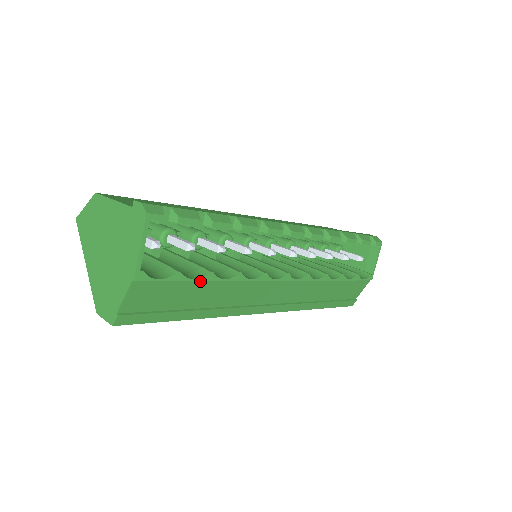
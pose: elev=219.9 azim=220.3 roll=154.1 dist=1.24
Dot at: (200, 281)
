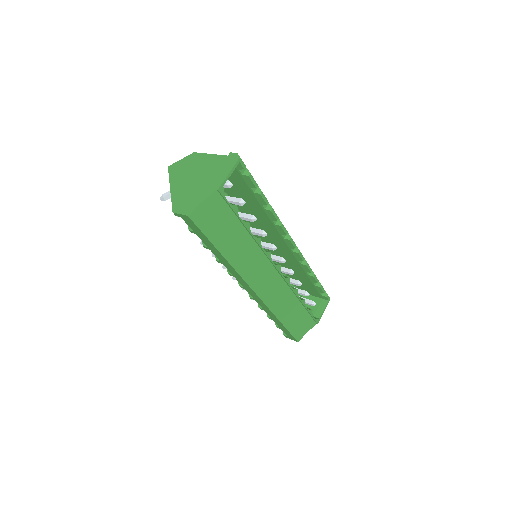
Dot at: (241, 224)
